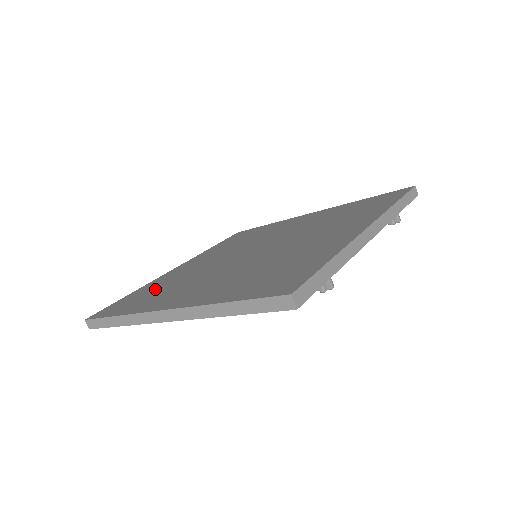
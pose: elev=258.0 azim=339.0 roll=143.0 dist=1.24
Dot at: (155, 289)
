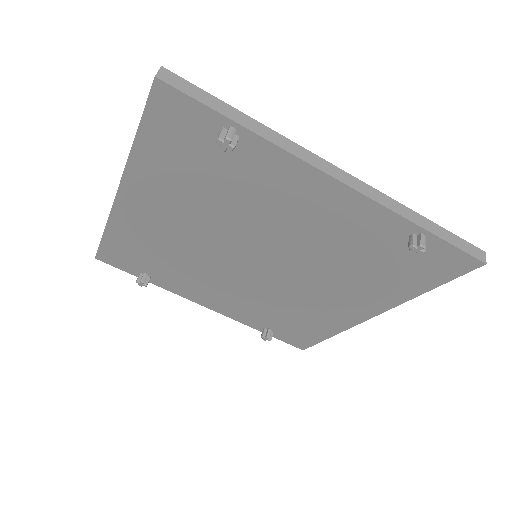
Dot at: occluded
